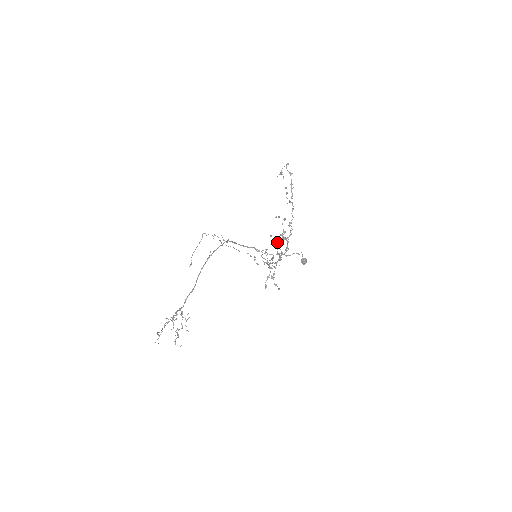
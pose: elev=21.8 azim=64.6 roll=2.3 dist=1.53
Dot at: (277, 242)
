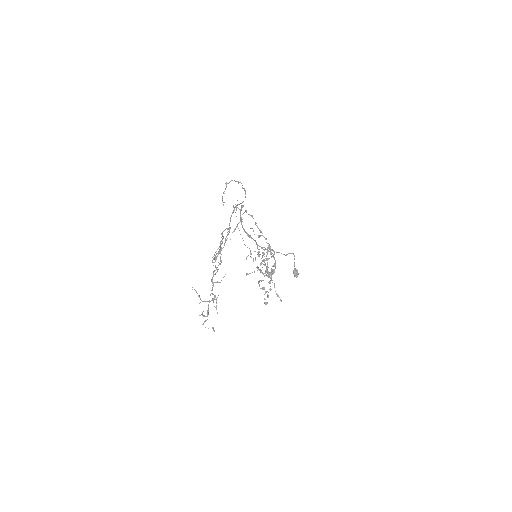
Dot at: (259, 270)
